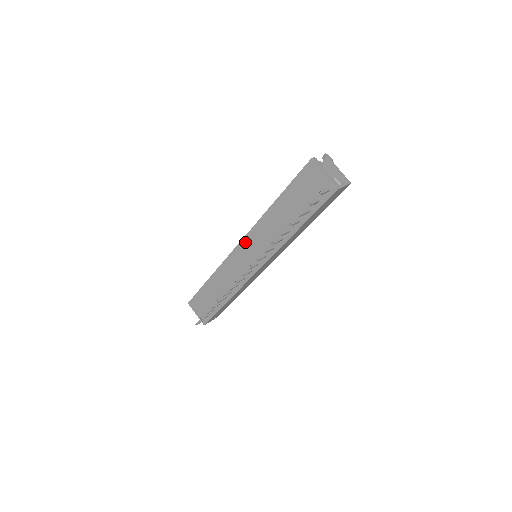
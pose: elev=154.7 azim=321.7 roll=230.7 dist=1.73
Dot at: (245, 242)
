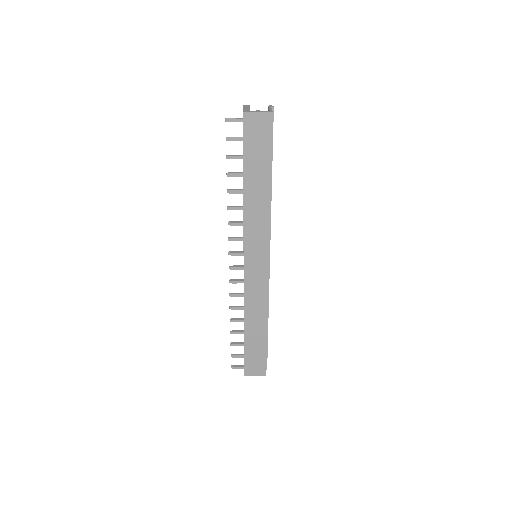
Dot at: occluded
